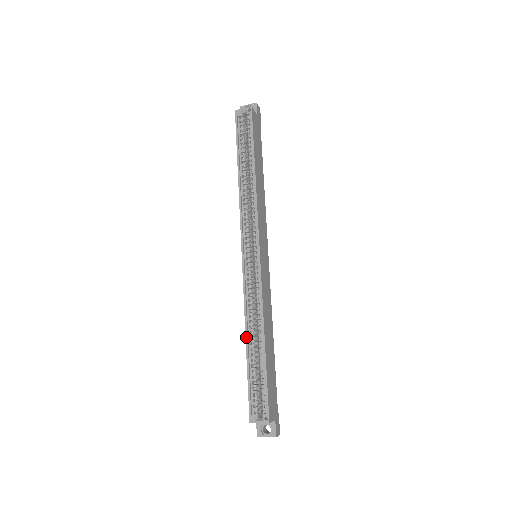
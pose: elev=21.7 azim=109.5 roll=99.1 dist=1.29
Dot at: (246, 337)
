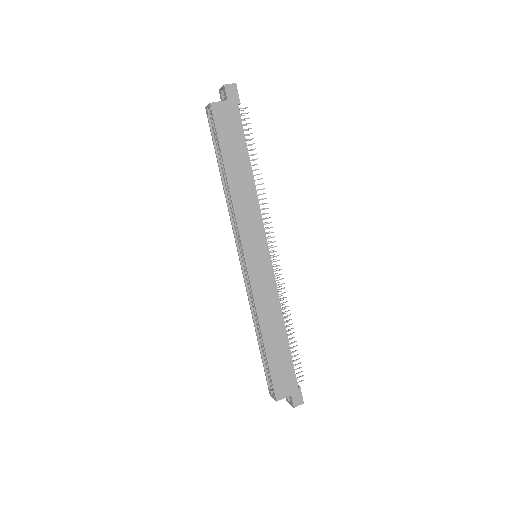
Dot at: (255, 331)
